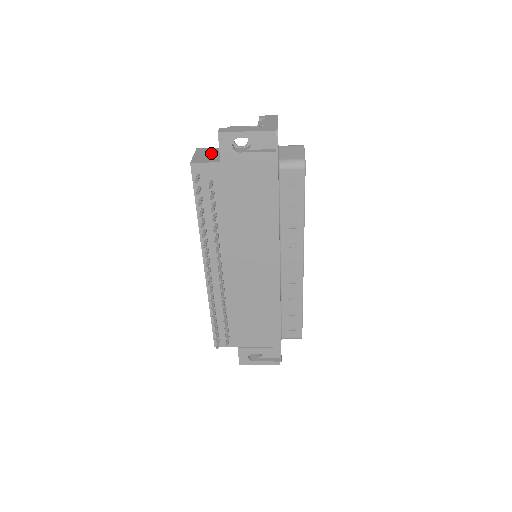
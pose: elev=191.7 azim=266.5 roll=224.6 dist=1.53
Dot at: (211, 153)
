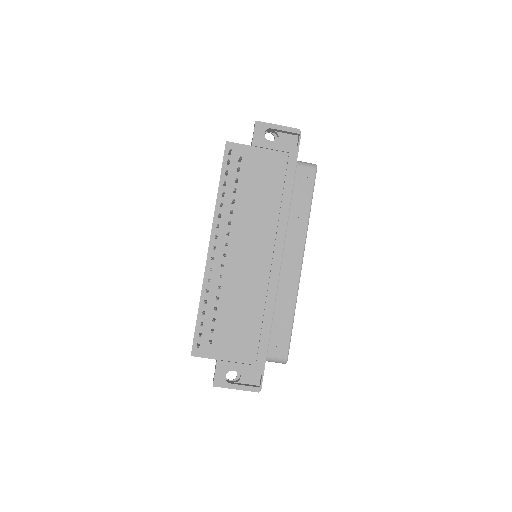
Dot at: occluded
